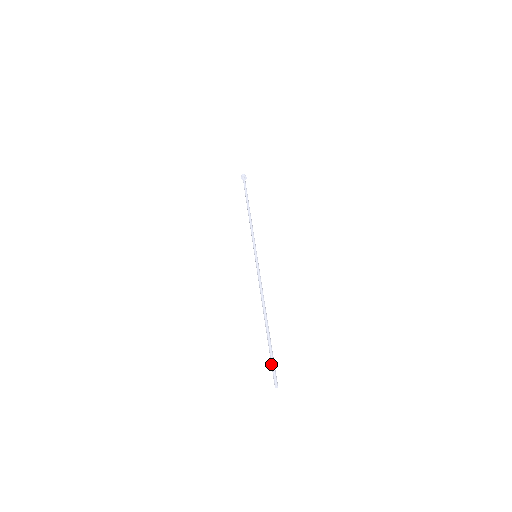
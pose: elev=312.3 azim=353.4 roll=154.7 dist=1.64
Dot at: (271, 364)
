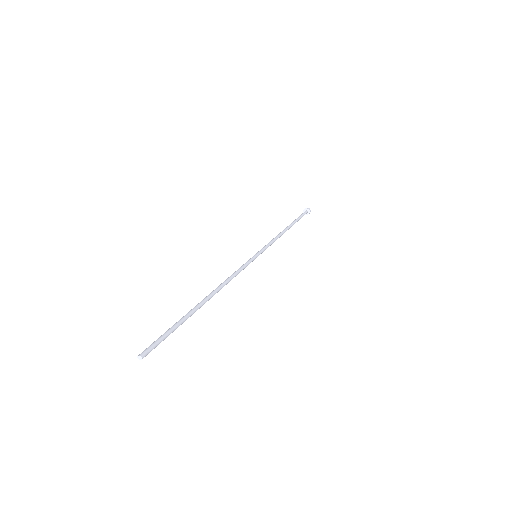
Dot at: (161, 337)
